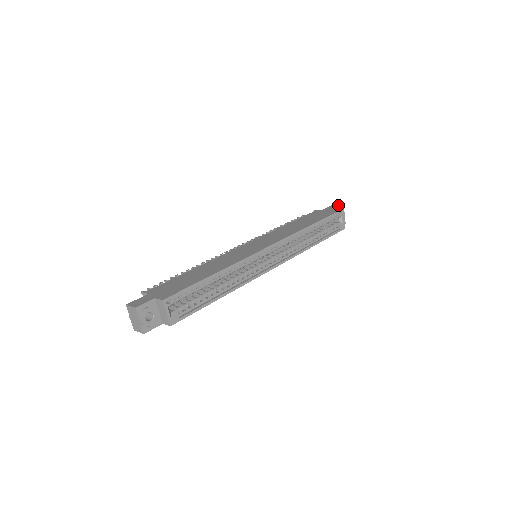
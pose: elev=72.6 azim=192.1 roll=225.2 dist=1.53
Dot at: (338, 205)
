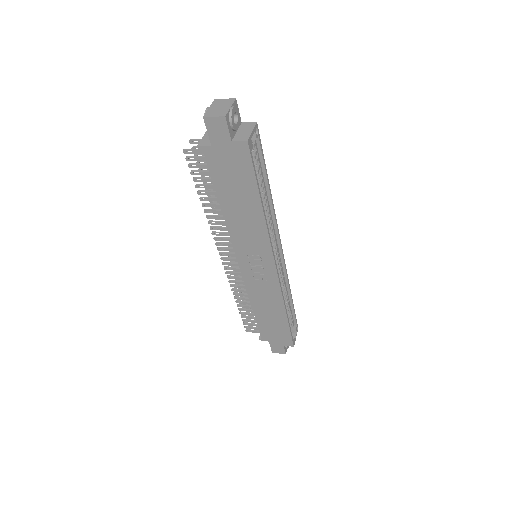
Dot at: occluded
